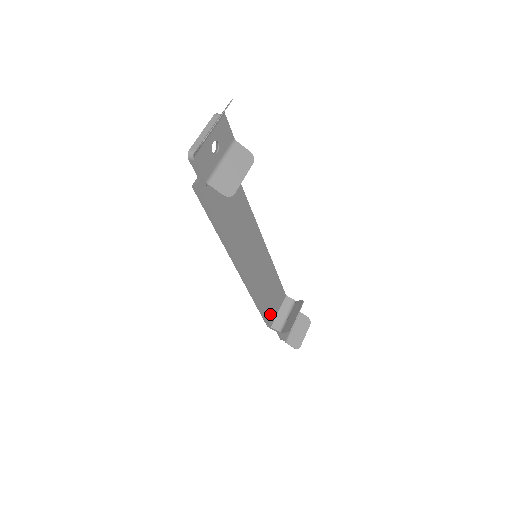
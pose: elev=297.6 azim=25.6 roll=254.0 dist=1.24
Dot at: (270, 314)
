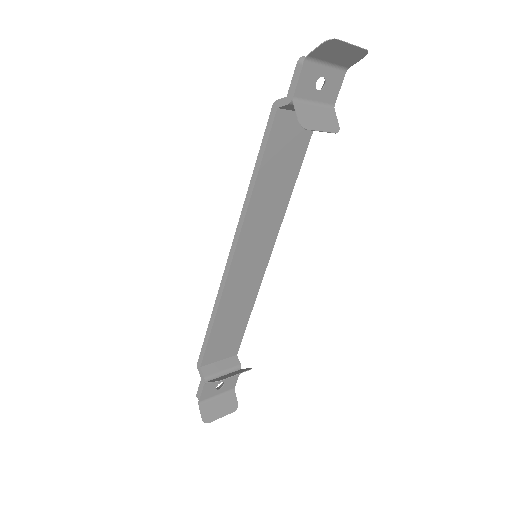
Dot at: (212, 350)
